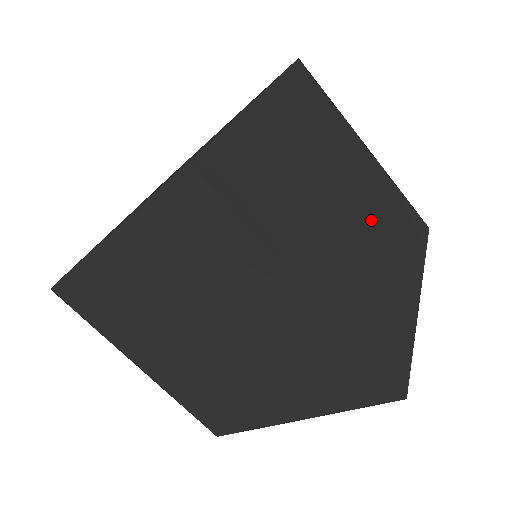
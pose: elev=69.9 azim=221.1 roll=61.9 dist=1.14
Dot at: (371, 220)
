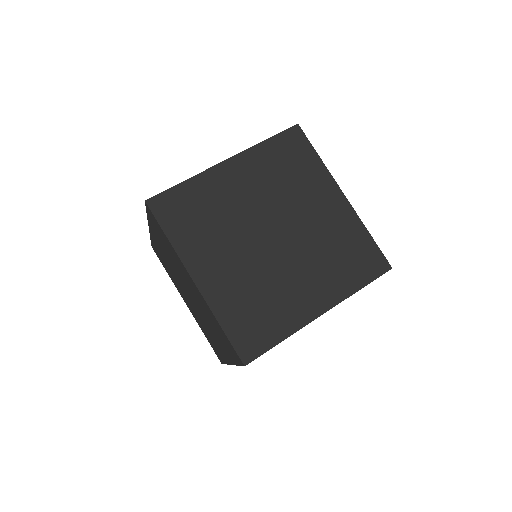
Dot at: occluded
